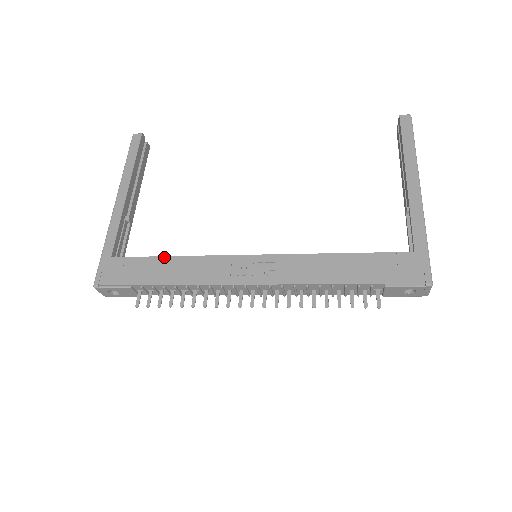
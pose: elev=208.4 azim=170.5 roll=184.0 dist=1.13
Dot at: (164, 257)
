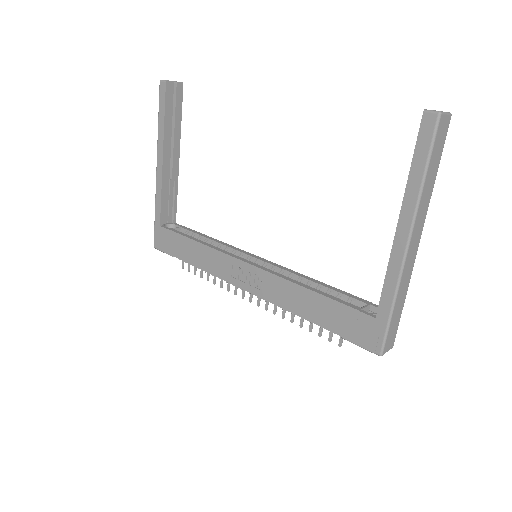
Dot at: (190, 239)
